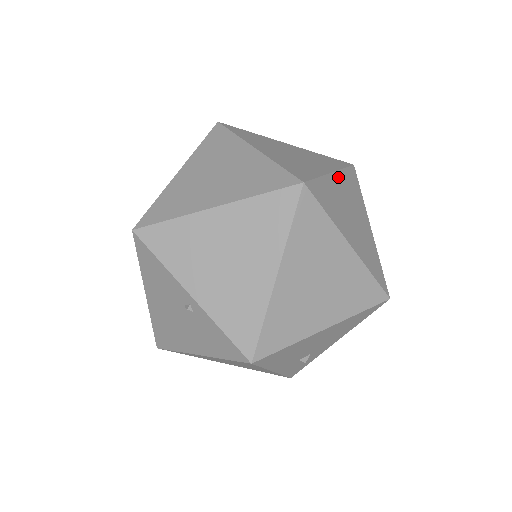
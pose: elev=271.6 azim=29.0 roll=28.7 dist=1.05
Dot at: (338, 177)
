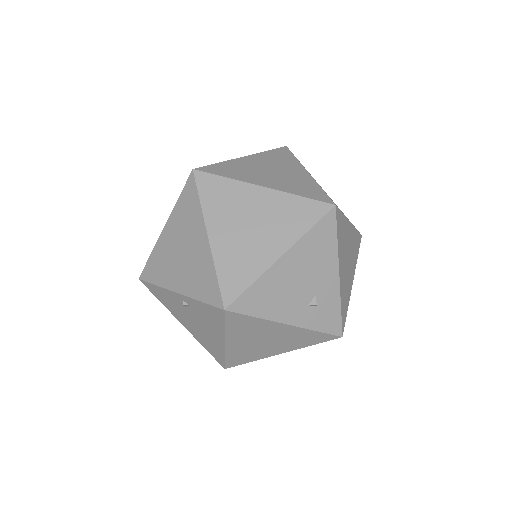
Dot at: (253, 157)
